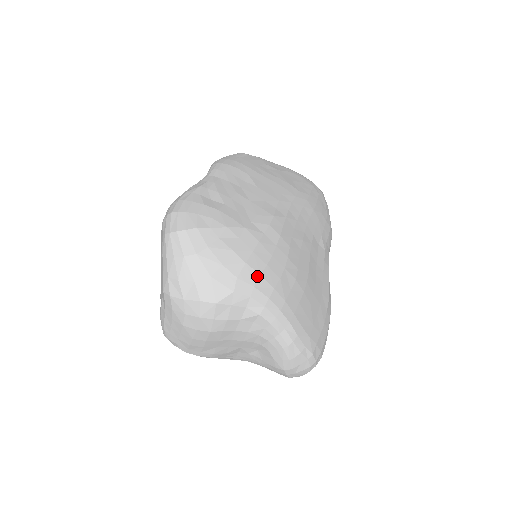
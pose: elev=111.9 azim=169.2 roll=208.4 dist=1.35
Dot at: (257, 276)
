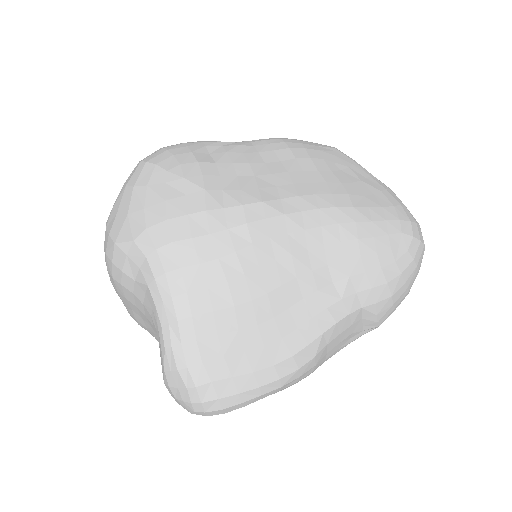
Dot at: (168, 240)
